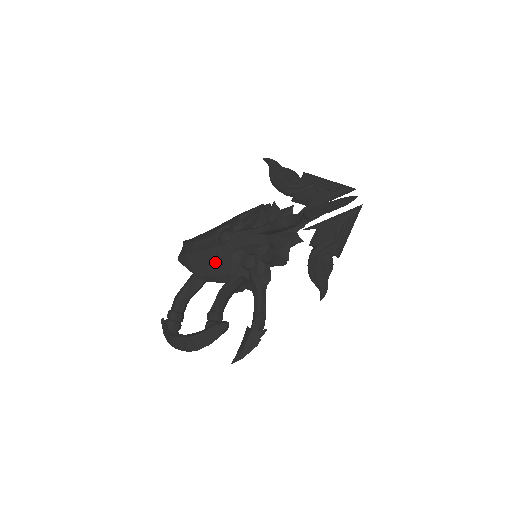
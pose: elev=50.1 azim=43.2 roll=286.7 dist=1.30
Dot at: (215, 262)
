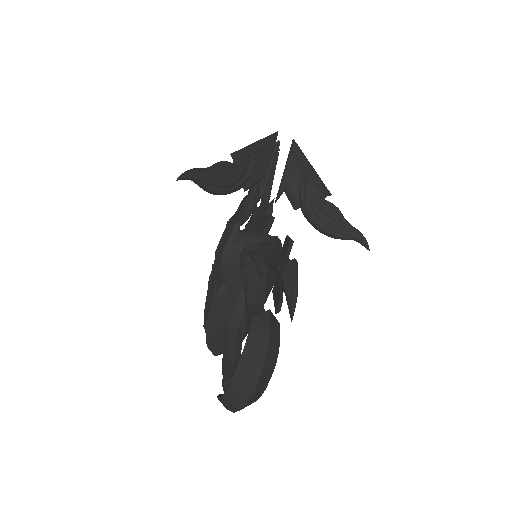
Dot at: (216, 283)
